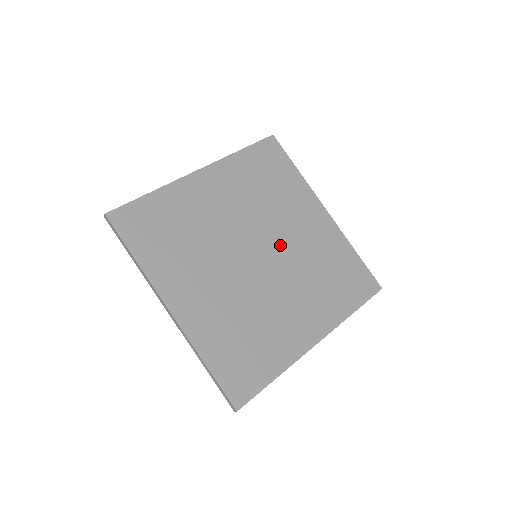
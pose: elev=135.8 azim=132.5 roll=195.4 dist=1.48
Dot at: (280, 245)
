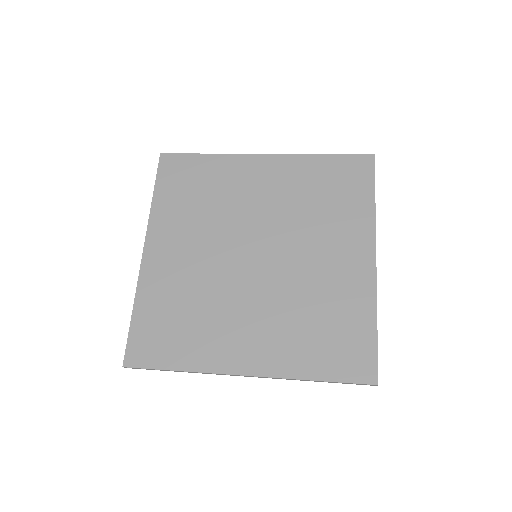
Dot at: (287, 260)
